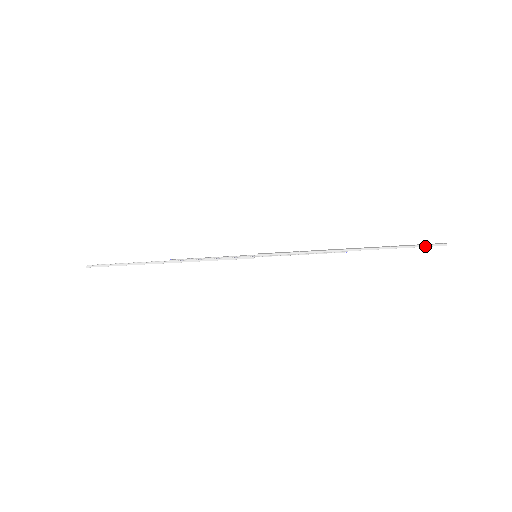
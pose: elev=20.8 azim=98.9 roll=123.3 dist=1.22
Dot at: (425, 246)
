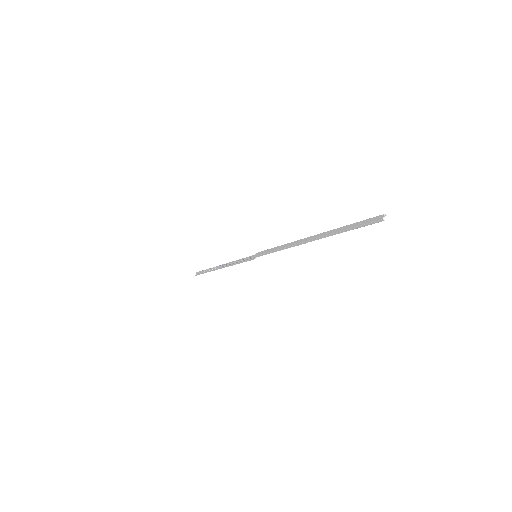
Dot at: (363, 226)
